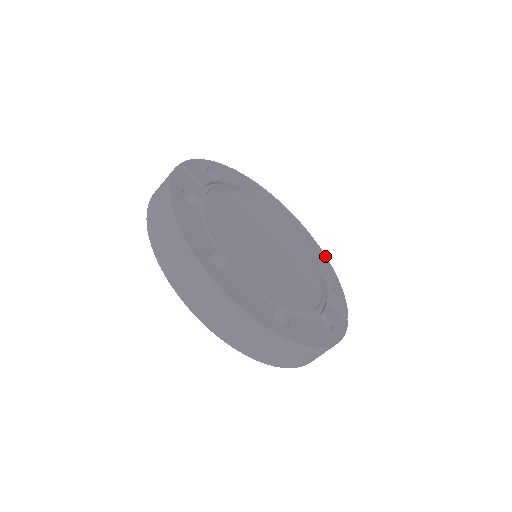
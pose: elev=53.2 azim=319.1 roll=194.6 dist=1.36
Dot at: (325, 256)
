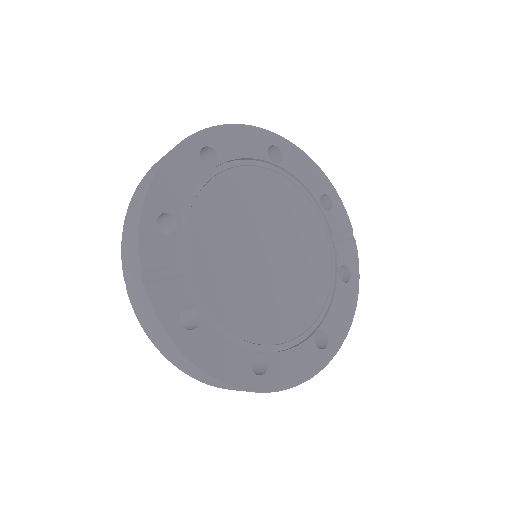
Dot at: (305, 155)
